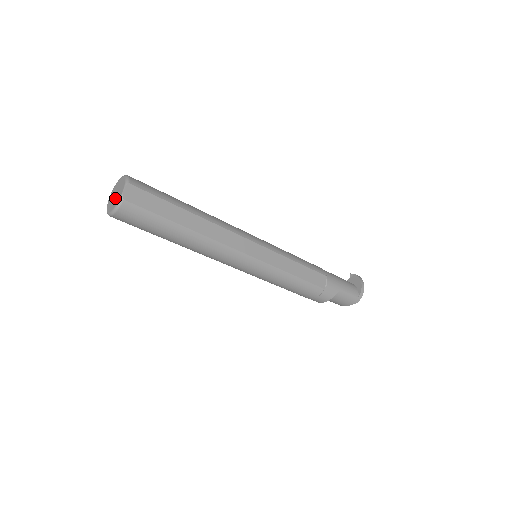
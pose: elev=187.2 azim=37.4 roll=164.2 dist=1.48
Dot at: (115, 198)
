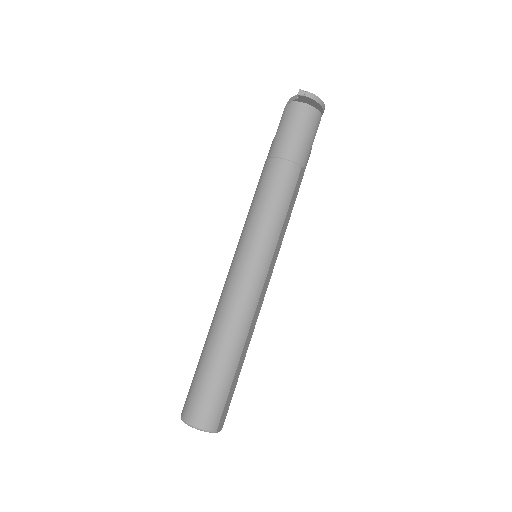
Dot at: occluded
